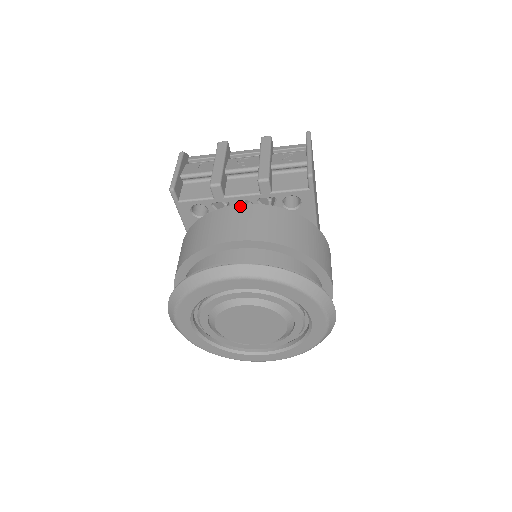
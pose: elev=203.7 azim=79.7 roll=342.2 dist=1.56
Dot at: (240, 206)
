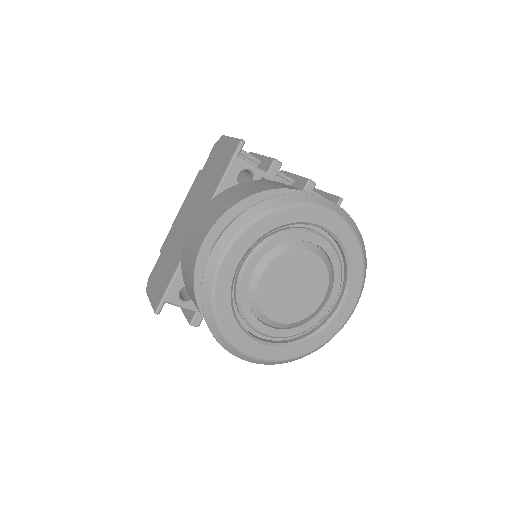
Dot at: occluded
